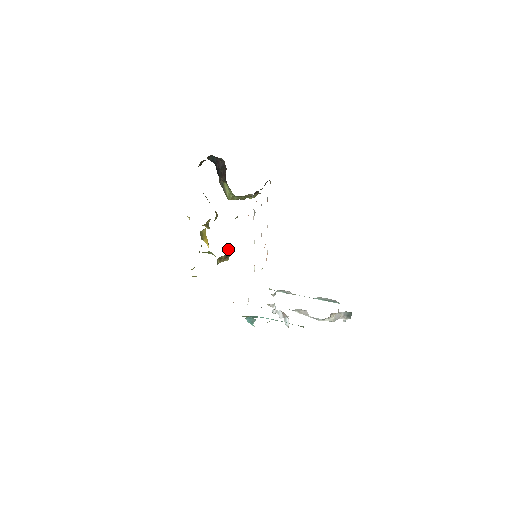
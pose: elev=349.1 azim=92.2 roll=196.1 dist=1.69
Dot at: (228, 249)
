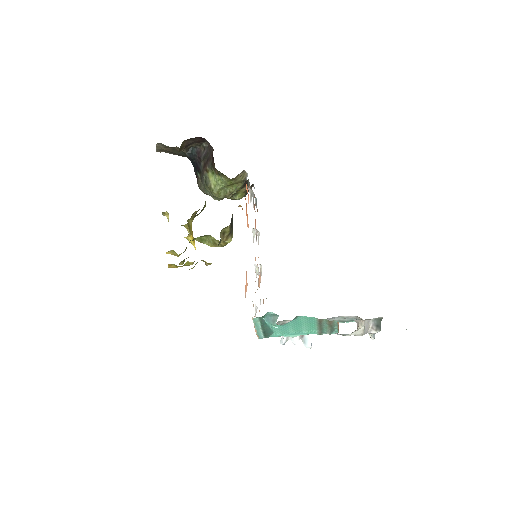
Dot at: (232, 222)
